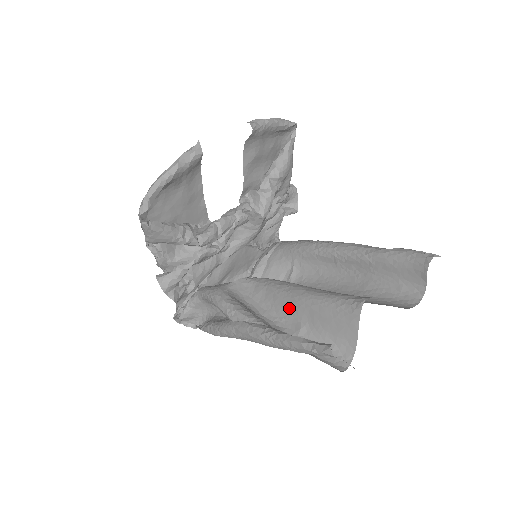
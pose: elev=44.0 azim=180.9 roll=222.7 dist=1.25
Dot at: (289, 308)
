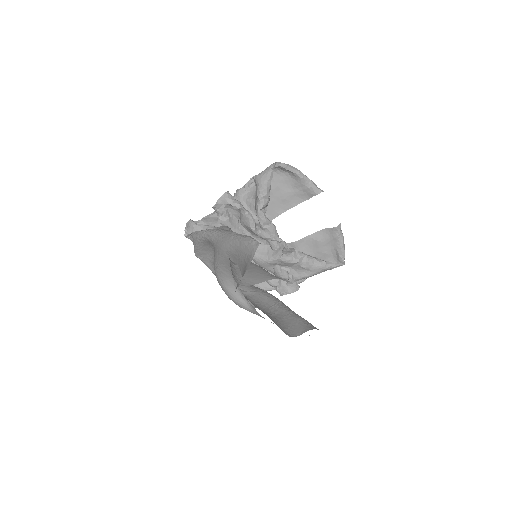
Dot at: occluded
